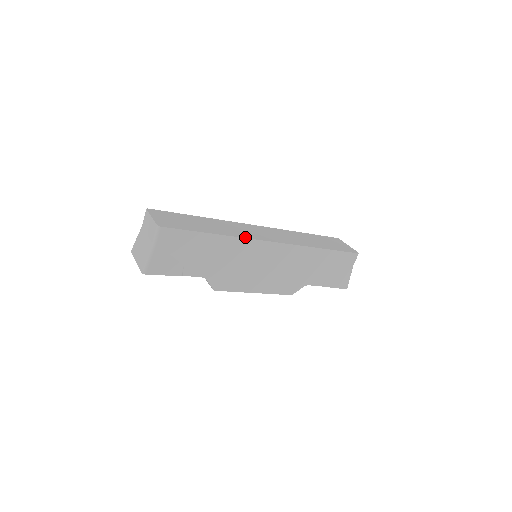
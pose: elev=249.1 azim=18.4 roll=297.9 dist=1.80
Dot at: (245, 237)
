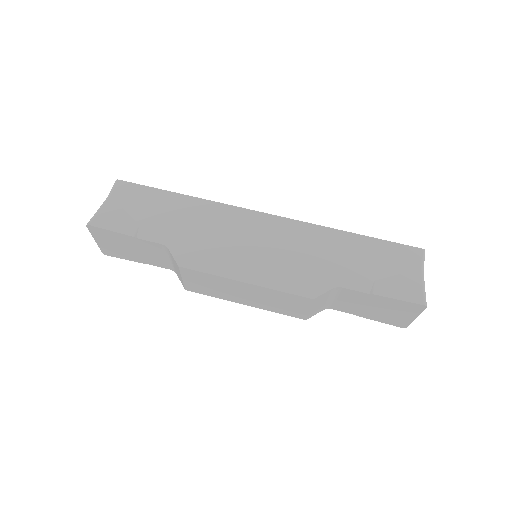
Dot at: (224, 205)
